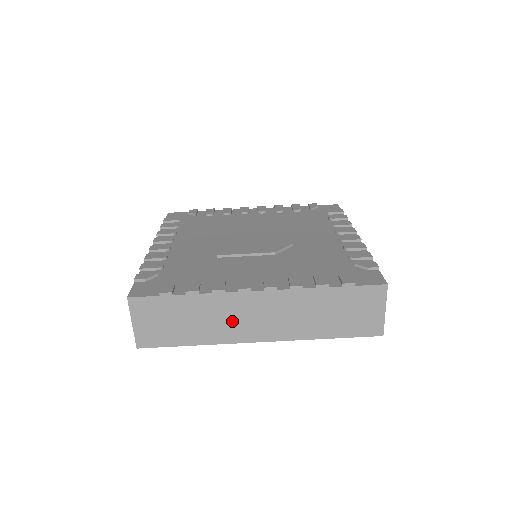
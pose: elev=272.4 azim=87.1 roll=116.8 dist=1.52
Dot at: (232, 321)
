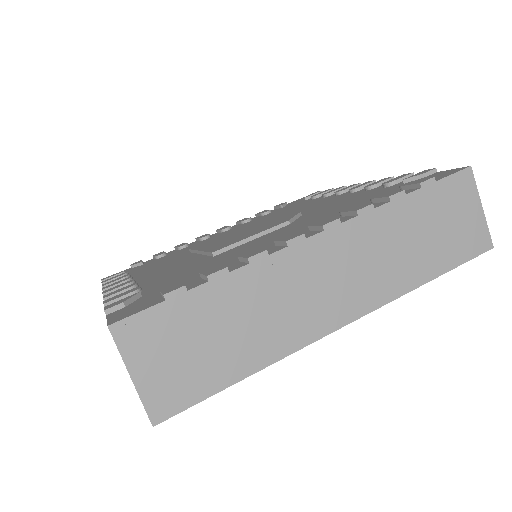
Dot at: (295, 303)
